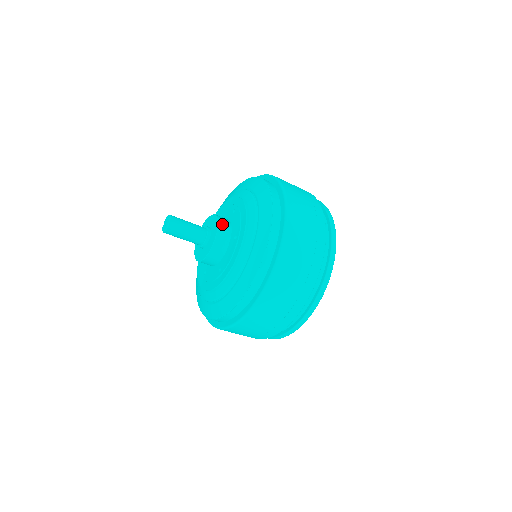
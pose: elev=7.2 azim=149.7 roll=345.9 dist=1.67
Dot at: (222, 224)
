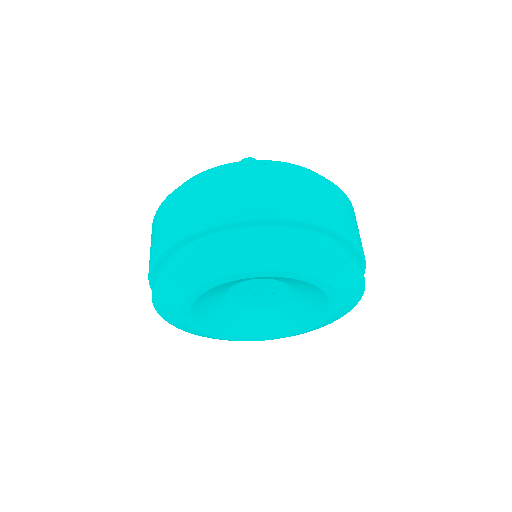
Dot at: occluded
